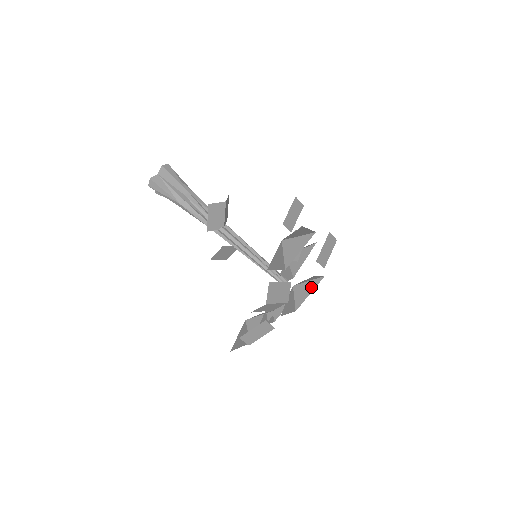
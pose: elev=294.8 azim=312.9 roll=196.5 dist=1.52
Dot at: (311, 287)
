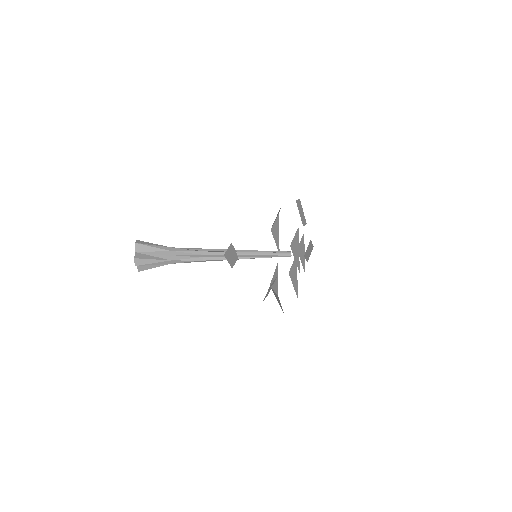
Dot at: occluded
